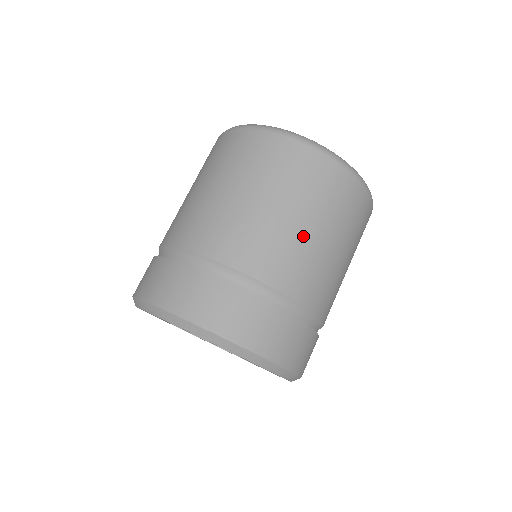
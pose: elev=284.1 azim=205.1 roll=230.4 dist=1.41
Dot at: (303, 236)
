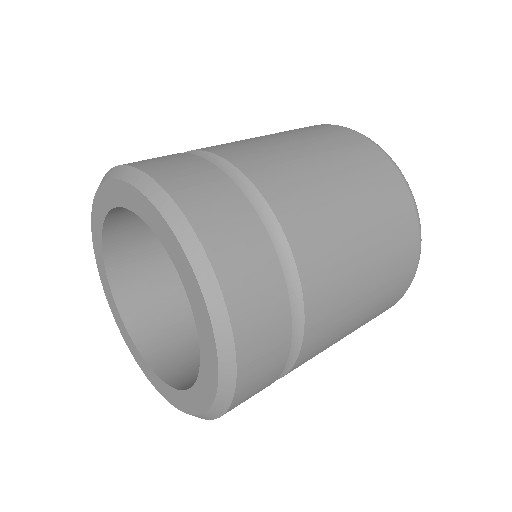
Dot at: (358, 267)
